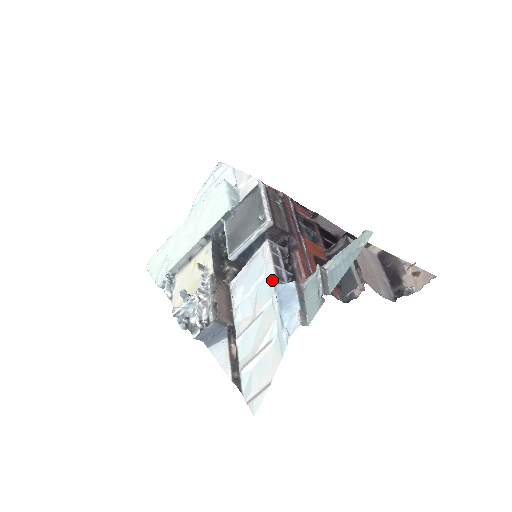
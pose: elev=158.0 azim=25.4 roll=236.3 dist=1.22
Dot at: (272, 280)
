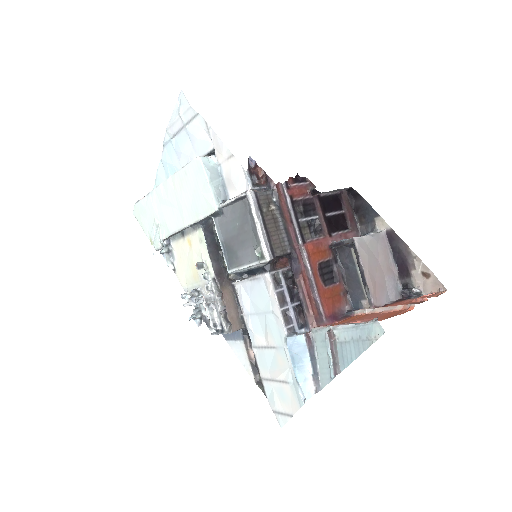
Dot at: (281, 327)
